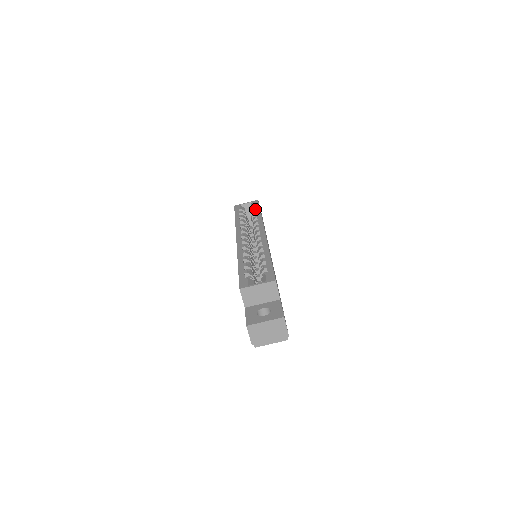
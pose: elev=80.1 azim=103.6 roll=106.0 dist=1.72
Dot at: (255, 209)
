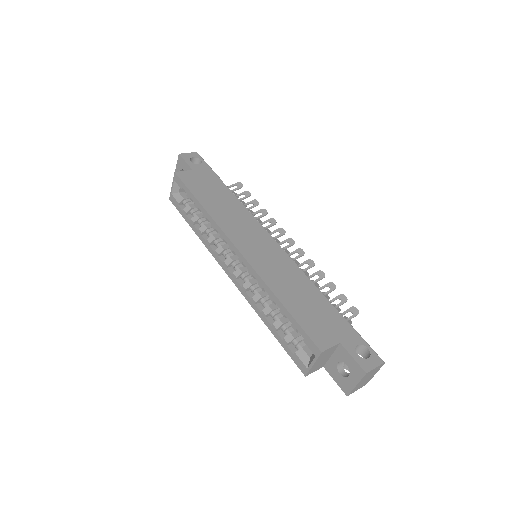
Dot at: (190, 198)
